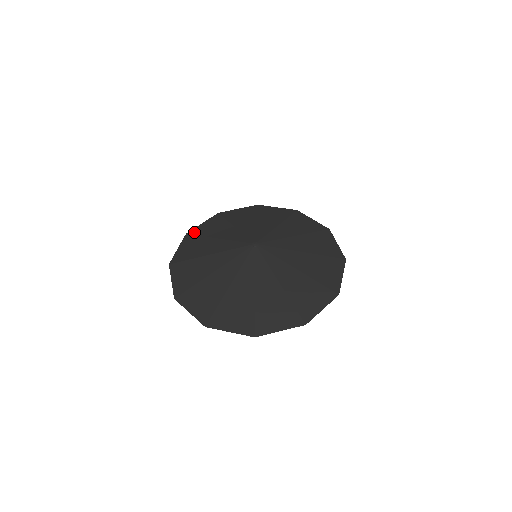
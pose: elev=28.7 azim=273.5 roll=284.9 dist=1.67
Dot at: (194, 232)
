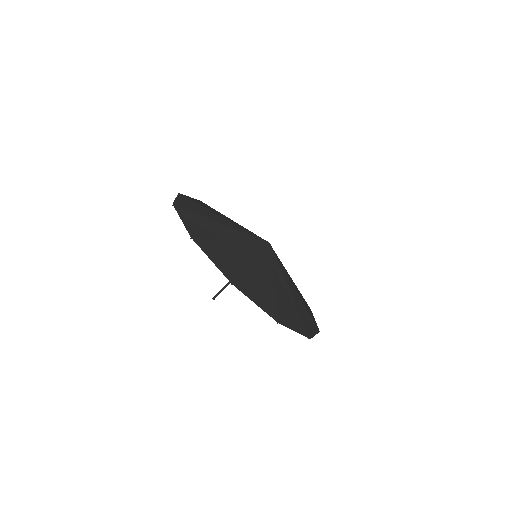
Dot at: occluded
